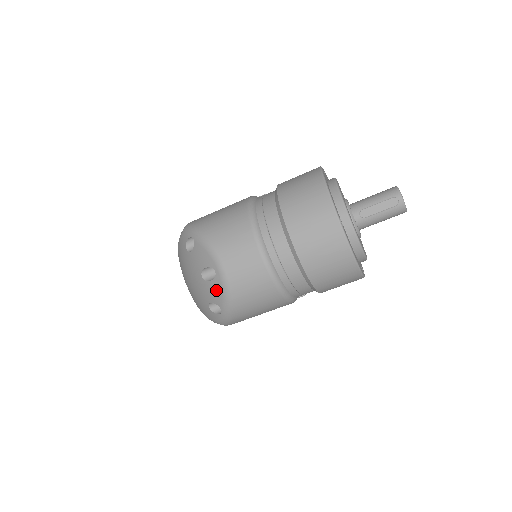
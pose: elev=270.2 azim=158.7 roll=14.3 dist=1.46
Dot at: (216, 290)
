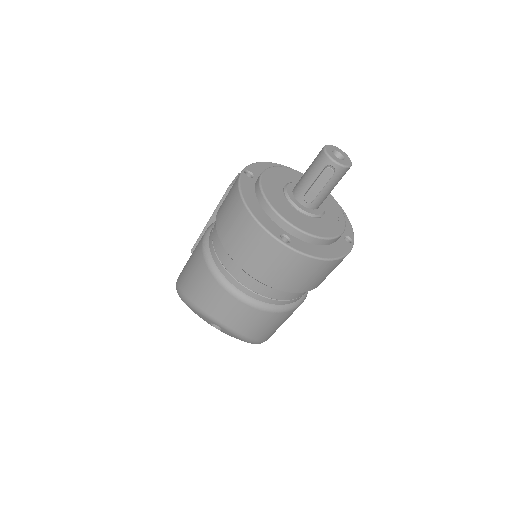
Dot at: (231, 335)
